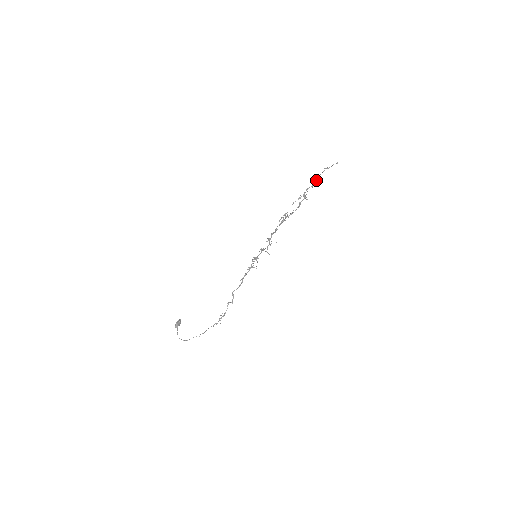
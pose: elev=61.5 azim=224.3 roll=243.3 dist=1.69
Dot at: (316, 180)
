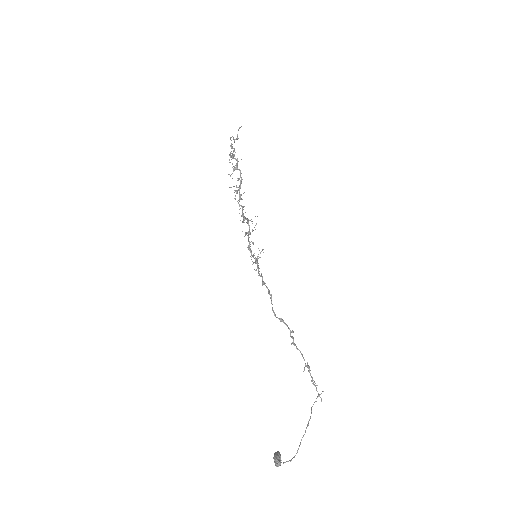
Dot at: (231, 145)
